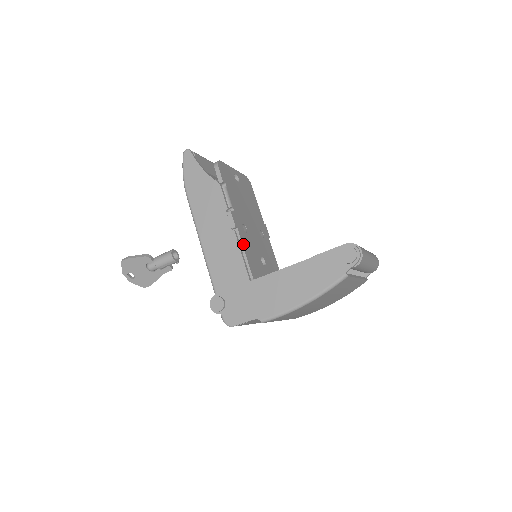
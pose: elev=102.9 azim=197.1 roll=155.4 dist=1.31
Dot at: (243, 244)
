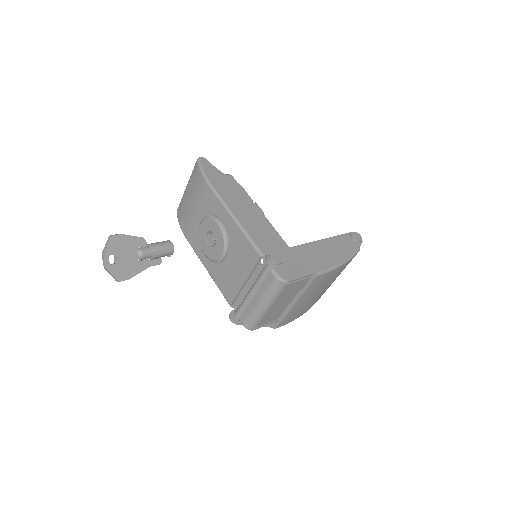
Dot at: occluded
